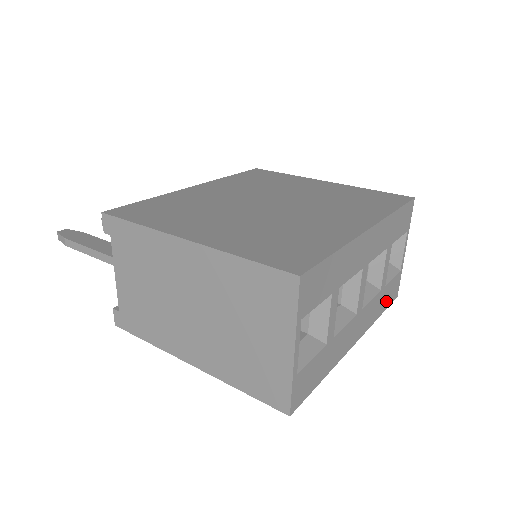
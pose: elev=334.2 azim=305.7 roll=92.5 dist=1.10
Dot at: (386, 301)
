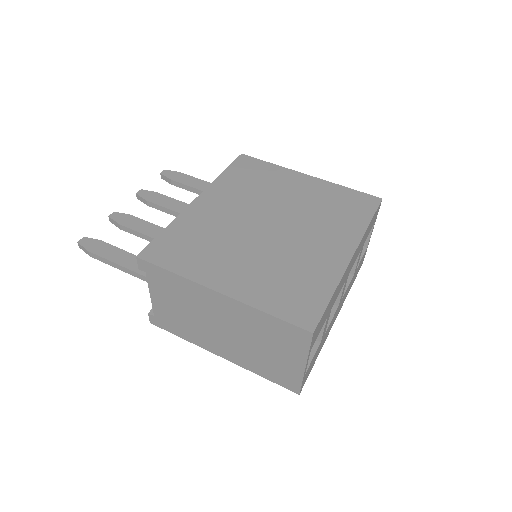
Dot at: (356, 275)
